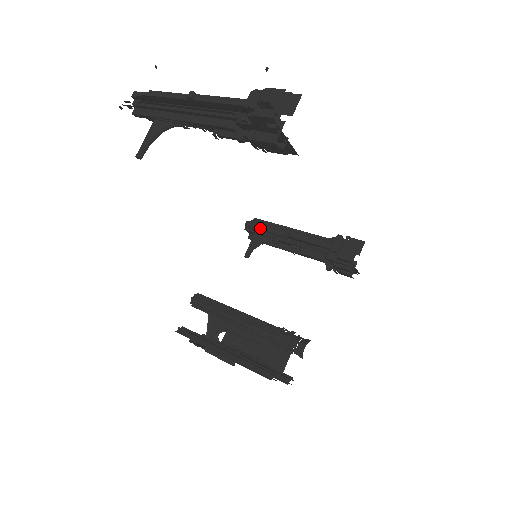
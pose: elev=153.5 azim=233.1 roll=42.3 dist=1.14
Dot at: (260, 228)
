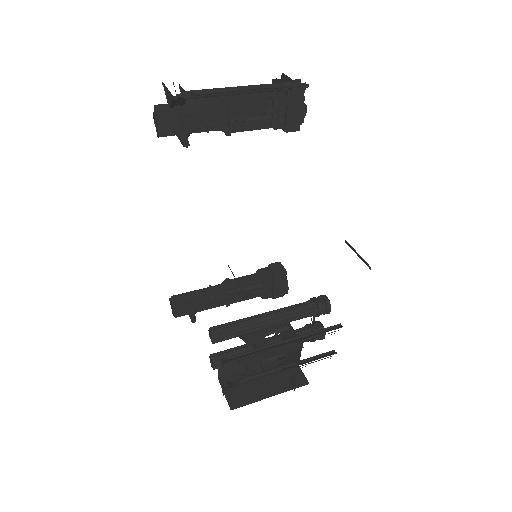
Dot at: (190, 293)
